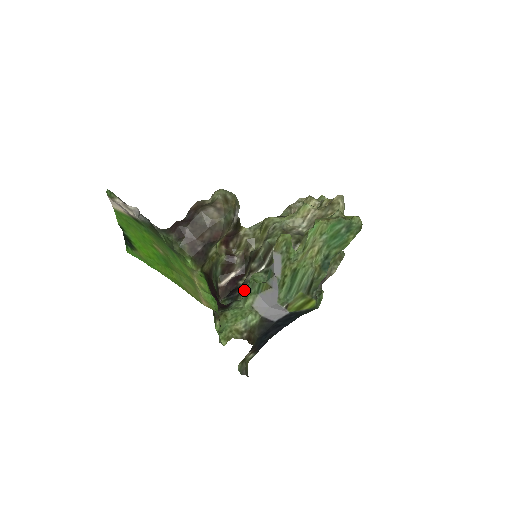
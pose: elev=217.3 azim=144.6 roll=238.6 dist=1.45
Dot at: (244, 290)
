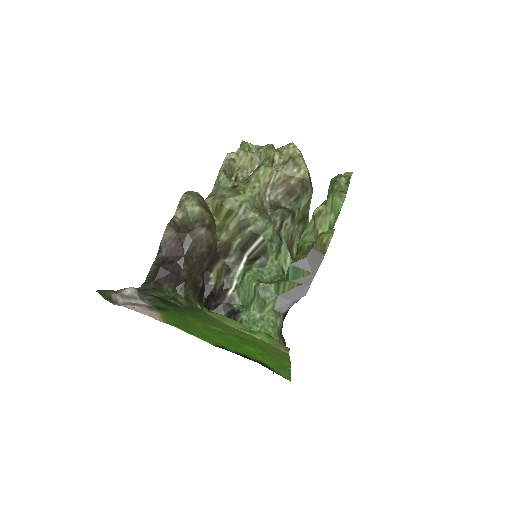
Dot at: (235, 293)
